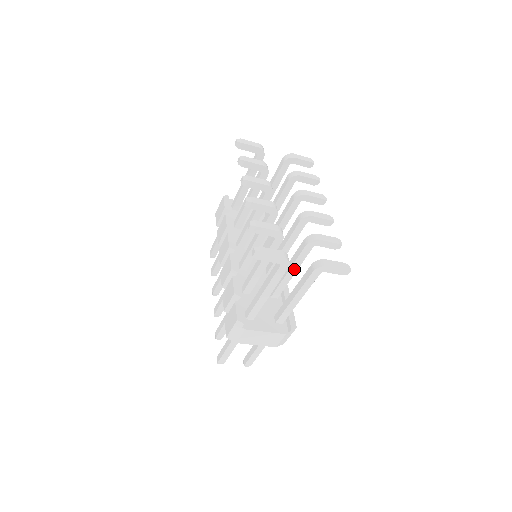
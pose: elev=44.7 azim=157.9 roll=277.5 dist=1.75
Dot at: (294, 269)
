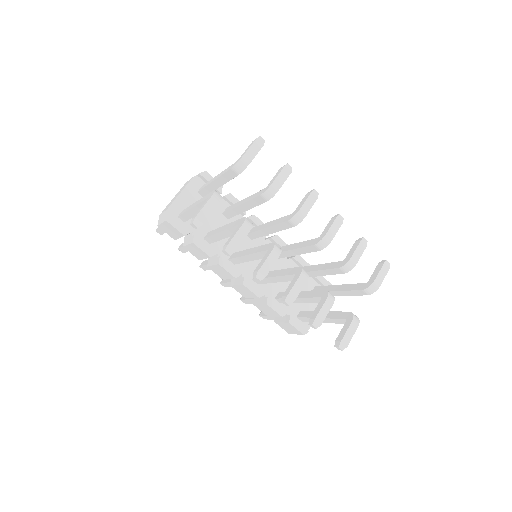
Dot at: occluded
